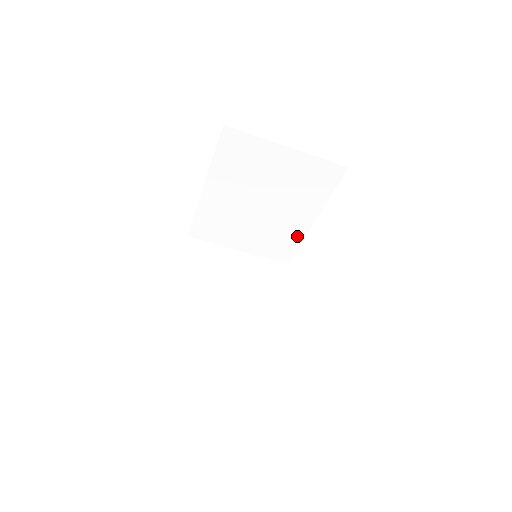
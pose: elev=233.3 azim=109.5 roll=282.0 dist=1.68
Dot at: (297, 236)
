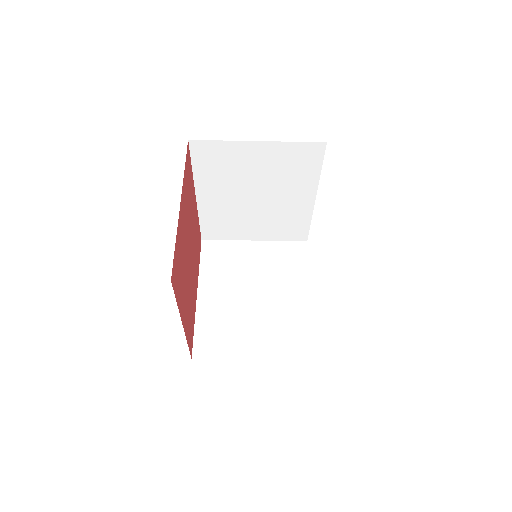
Dot at: (304, 215)
